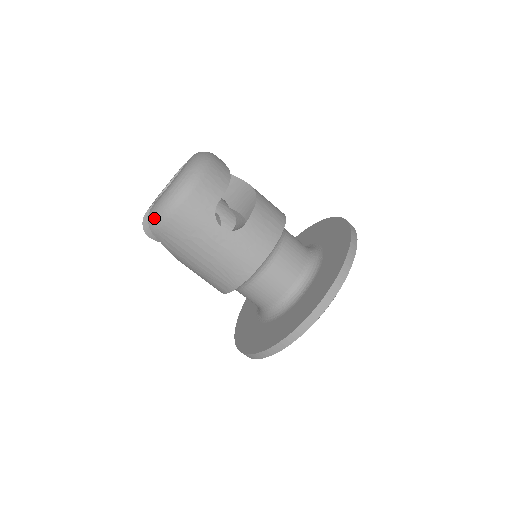
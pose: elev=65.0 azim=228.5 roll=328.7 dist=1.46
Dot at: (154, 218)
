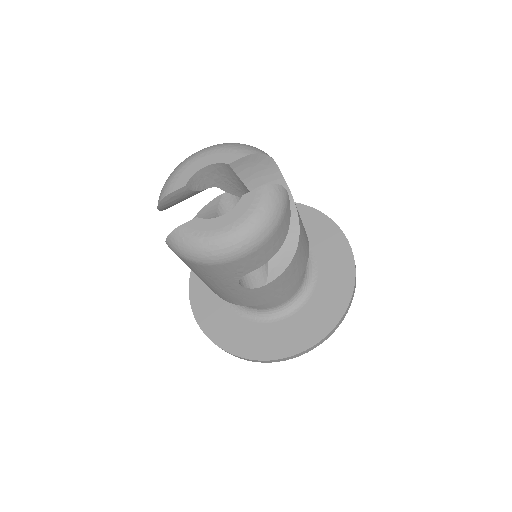
Dot at: (176, 246)
